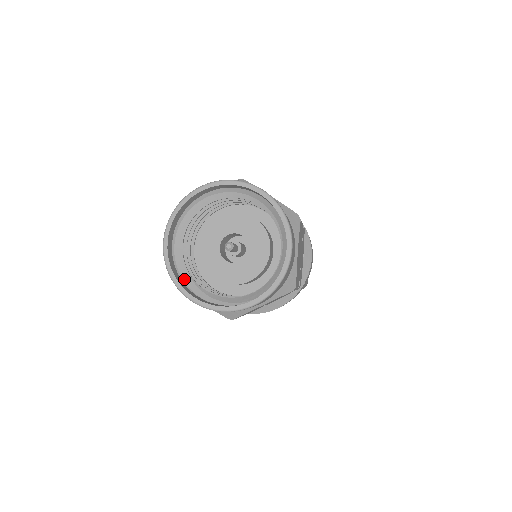
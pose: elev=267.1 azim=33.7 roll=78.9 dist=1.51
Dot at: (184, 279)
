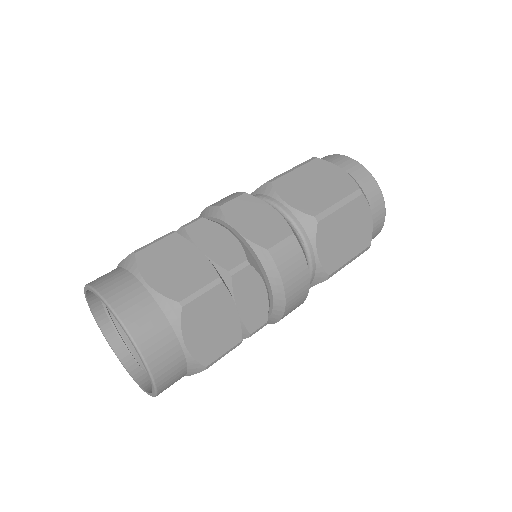
Dot at: (129, 344)
